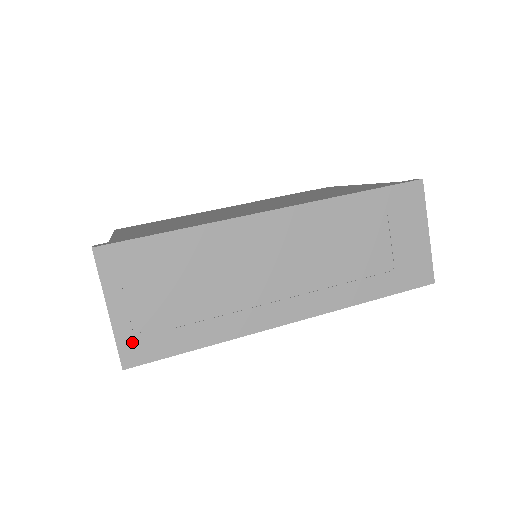
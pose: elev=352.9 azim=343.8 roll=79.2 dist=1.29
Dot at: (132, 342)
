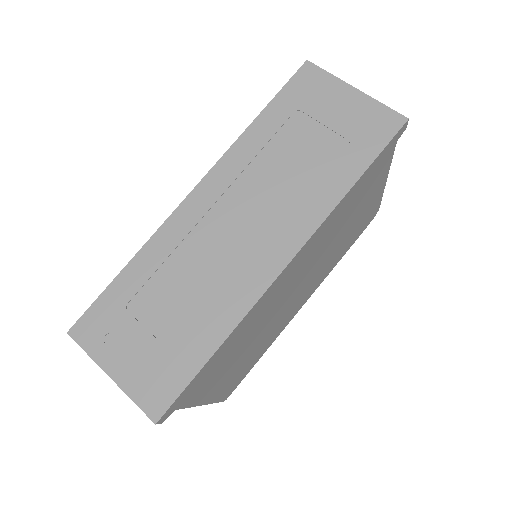
Dot at: (147, 391)
